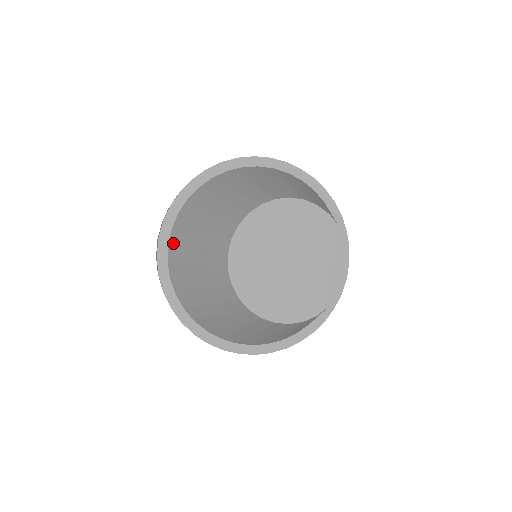
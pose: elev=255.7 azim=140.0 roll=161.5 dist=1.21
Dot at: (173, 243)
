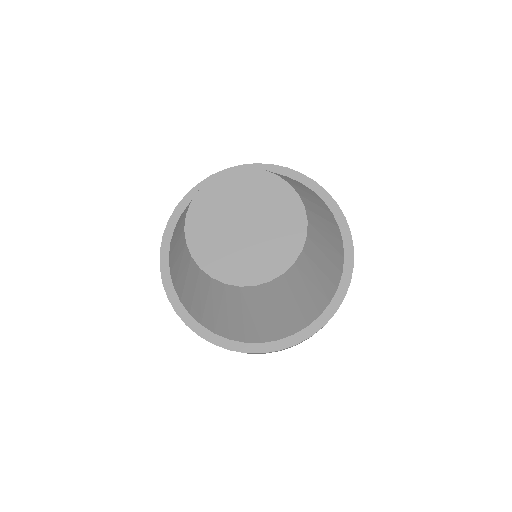
Dot at: occluded
